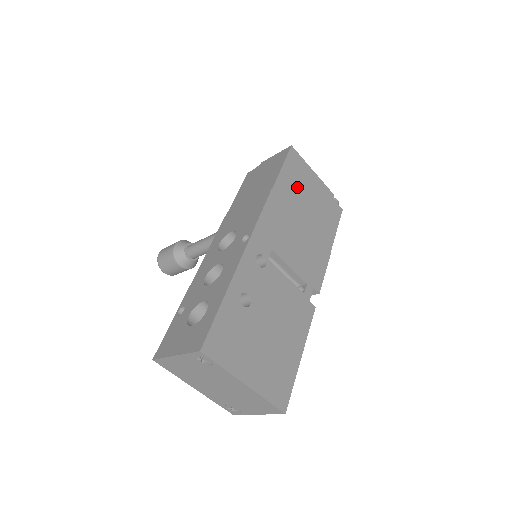
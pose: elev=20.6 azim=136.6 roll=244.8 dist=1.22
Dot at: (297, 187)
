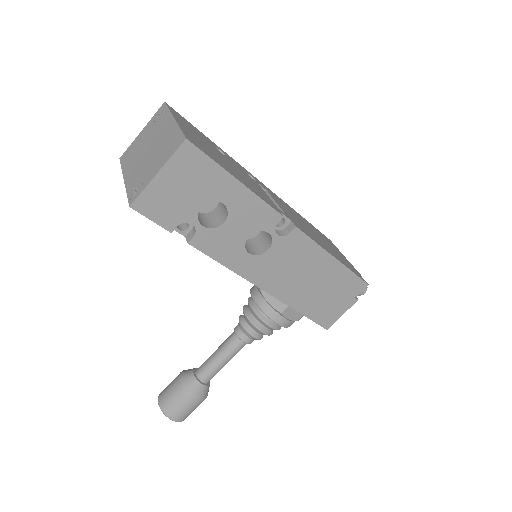
Dot at: (319, 234)
